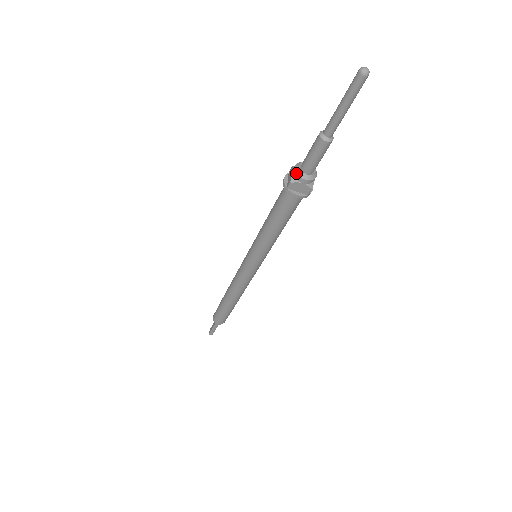
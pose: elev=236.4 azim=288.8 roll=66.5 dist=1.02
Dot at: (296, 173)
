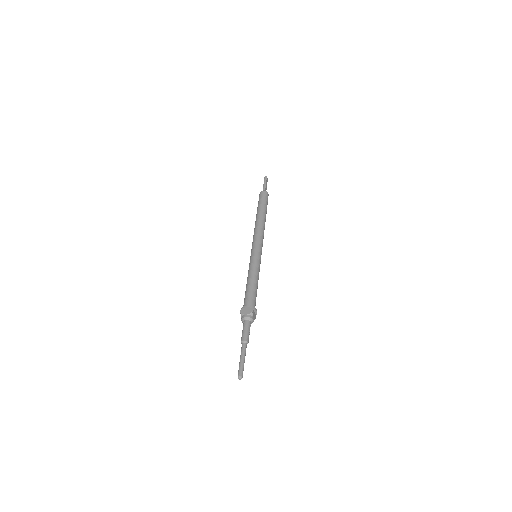
Dot at: occluded
